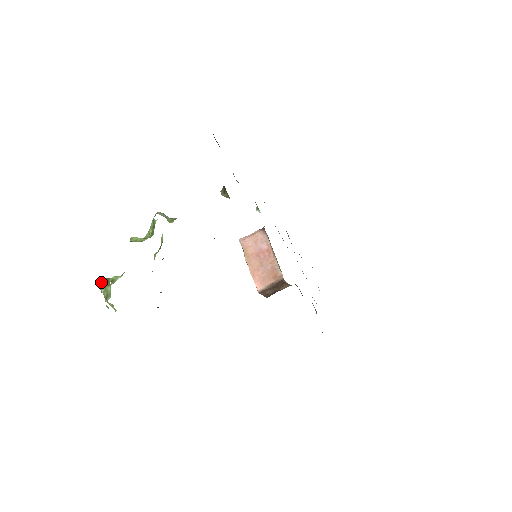
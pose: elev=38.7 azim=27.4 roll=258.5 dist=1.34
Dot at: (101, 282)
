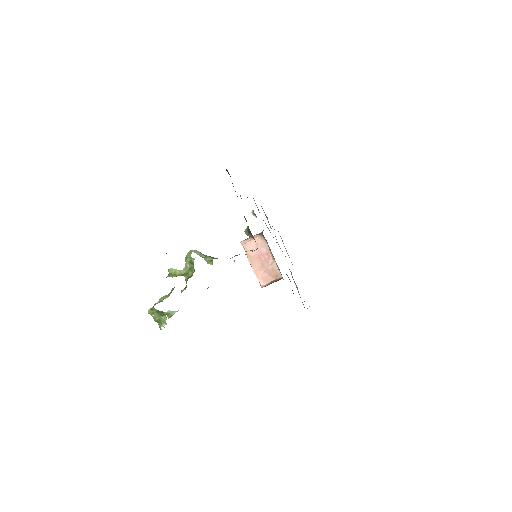
Dot at: (151, 309)
